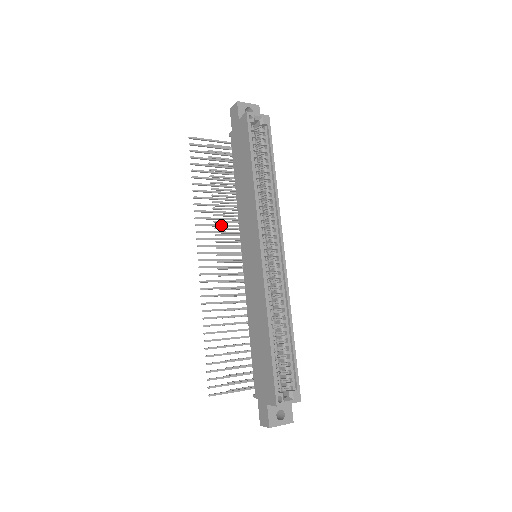
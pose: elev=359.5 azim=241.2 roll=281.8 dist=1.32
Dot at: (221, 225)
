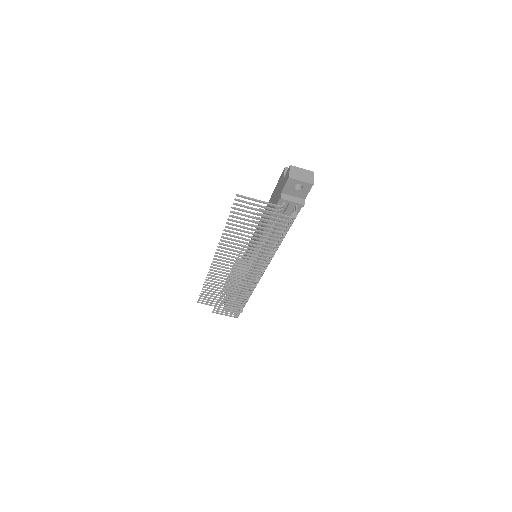
Dot at: occluded
